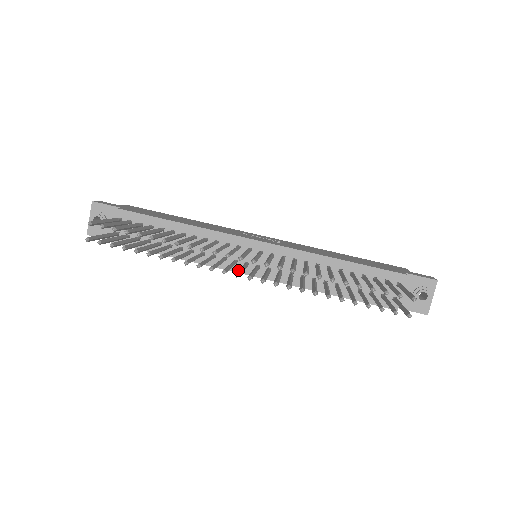
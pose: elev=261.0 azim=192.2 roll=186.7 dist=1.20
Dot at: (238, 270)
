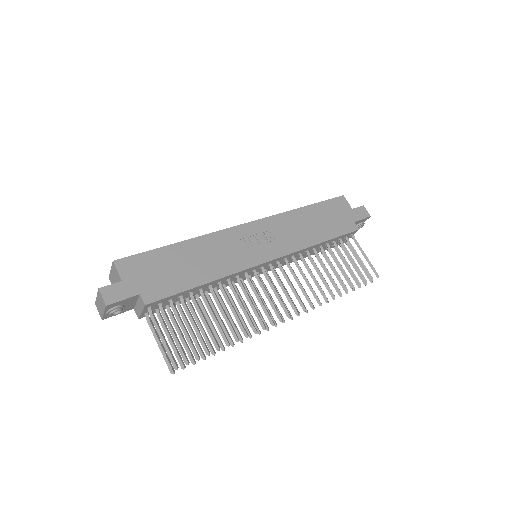
Dot at: occluded
